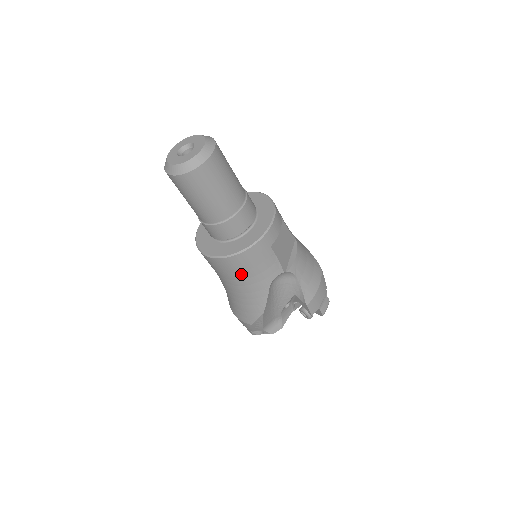
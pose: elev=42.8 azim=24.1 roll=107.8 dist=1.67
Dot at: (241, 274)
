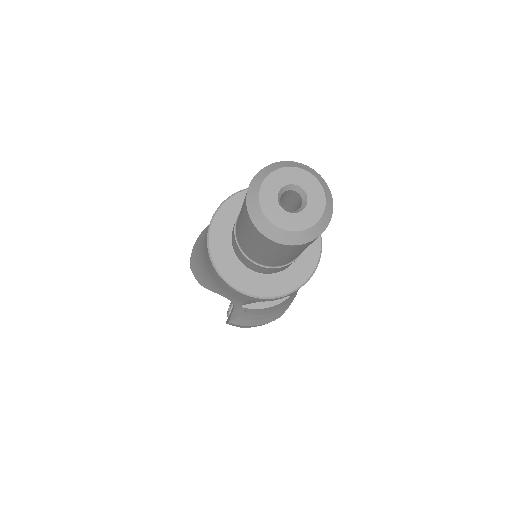
Dot at: occluded
